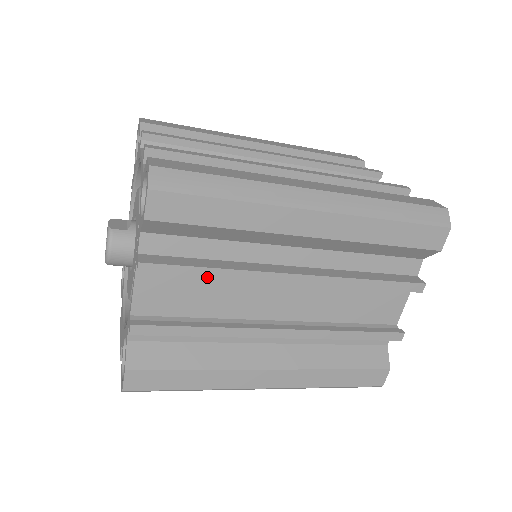
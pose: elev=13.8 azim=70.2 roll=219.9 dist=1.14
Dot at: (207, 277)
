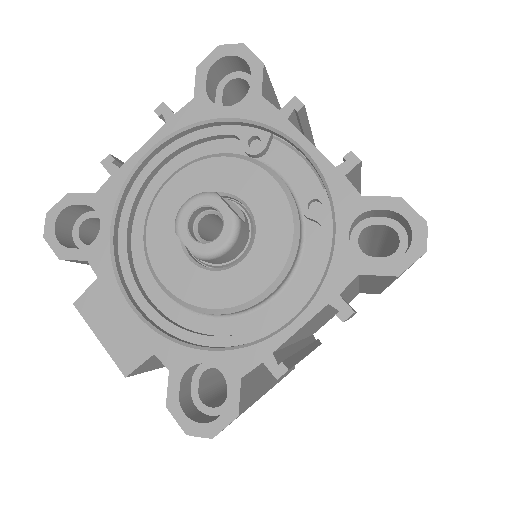
Dot at: occluded
